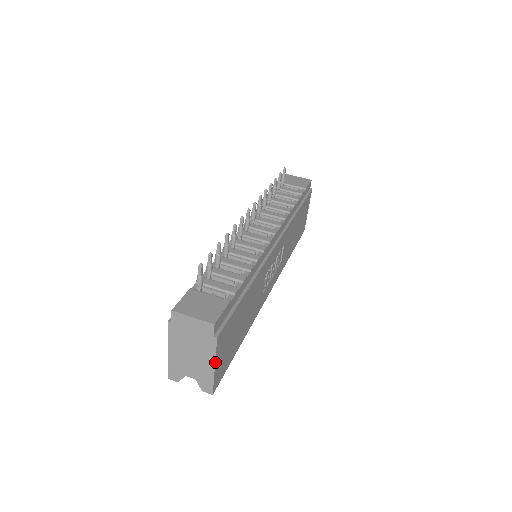
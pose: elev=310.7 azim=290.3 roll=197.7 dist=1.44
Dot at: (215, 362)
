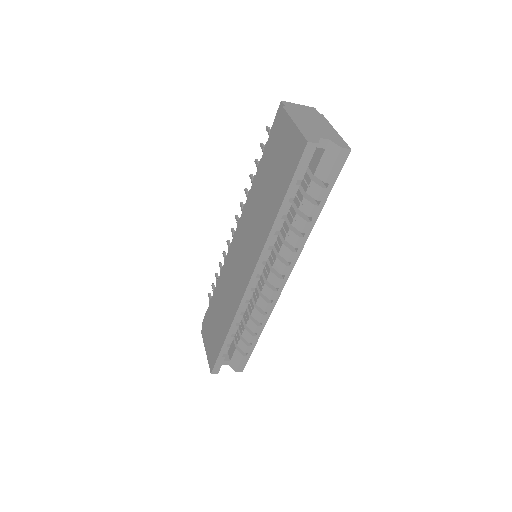
Dot at: (333, 128)
